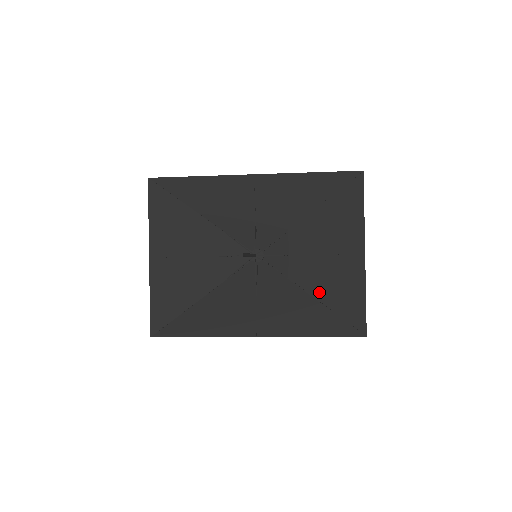
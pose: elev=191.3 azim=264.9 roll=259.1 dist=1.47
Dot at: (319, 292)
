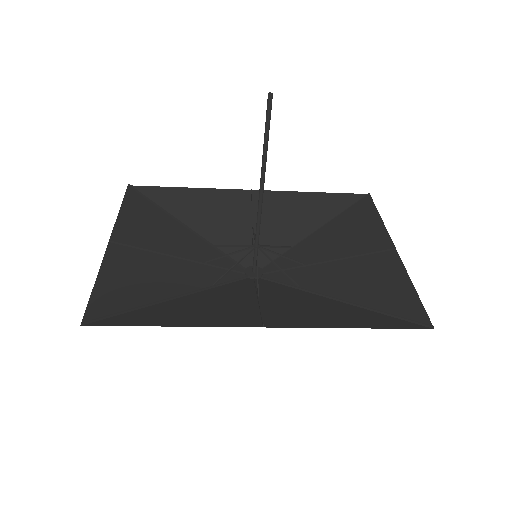
Dot at: (347, 294)
